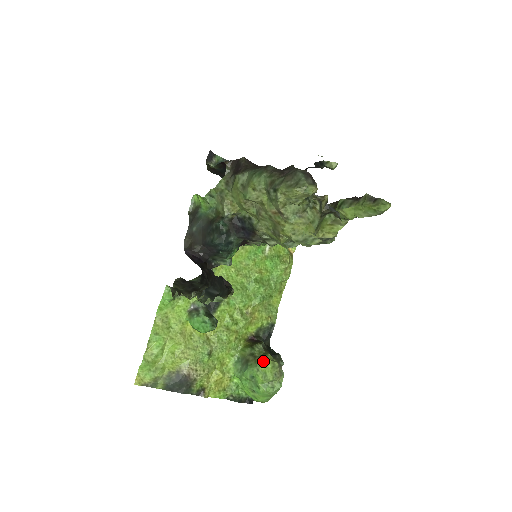
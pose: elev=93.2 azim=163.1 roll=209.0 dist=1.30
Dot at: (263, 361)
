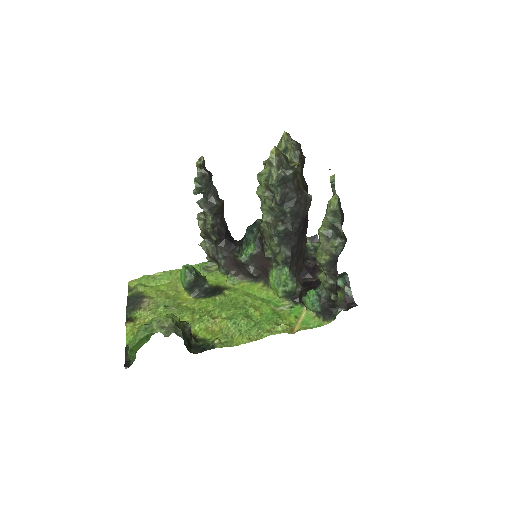
Dot at: (170, 314)
